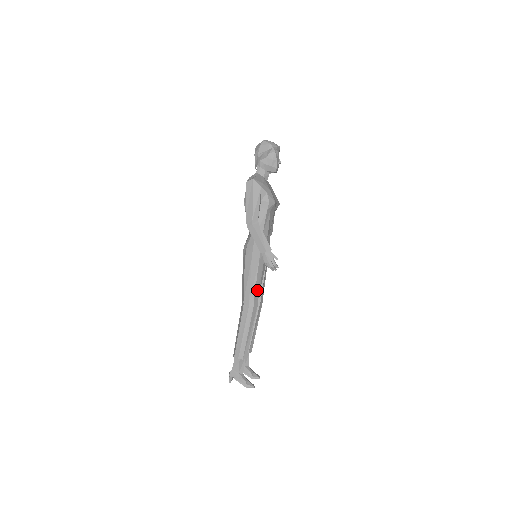
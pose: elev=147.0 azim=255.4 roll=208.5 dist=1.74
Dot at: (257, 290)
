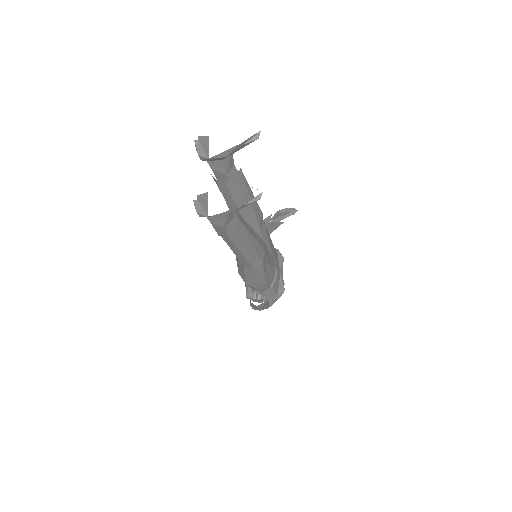
Dot at: occluded
